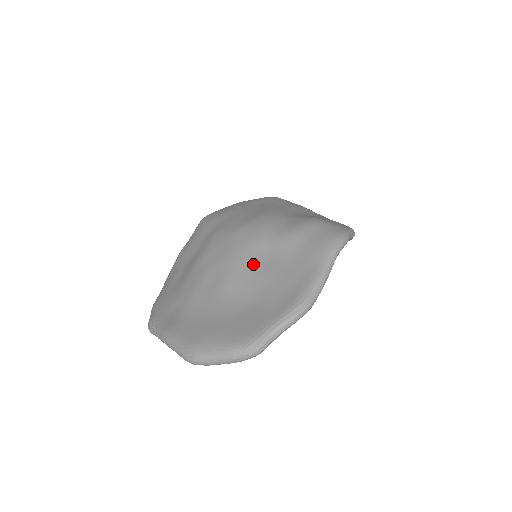
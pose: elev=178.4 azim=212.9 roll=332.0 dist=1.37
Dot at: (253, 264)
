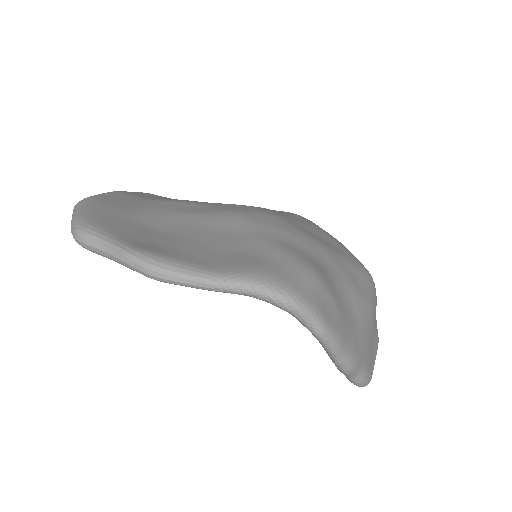
Dot at: (218, 226)
